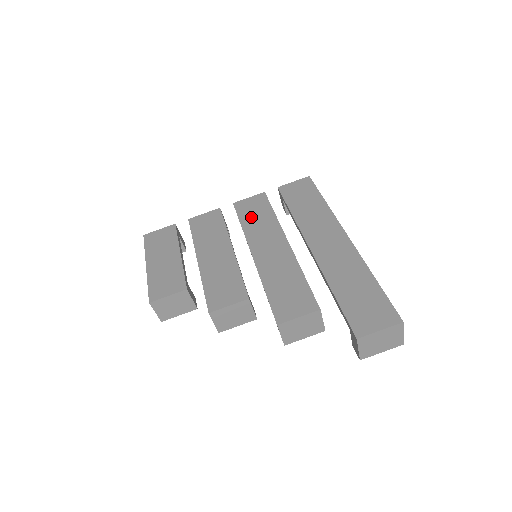
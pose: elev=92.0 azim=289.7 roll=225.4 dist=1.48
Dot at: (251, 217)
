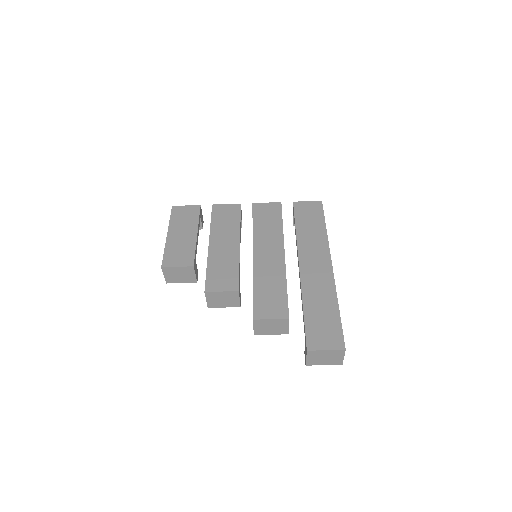
Dot at: (263, 221)
